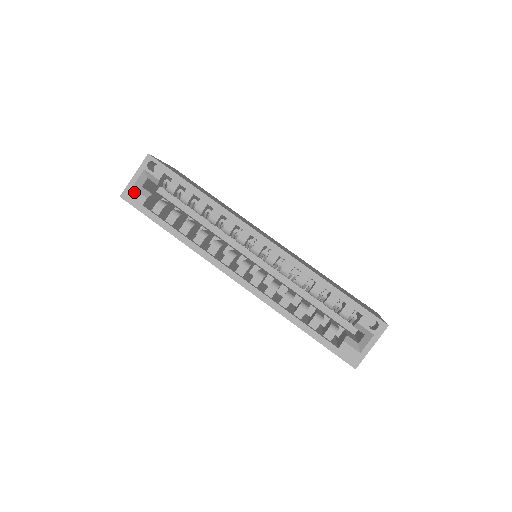
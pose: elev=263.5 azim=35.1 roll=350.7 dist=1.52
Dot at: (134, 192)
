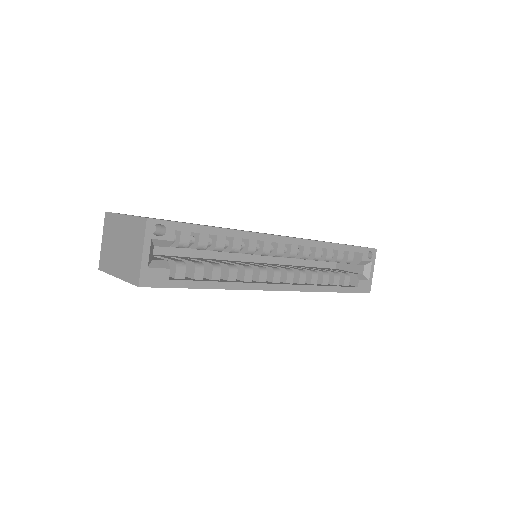
Dot at: (153, 271)
